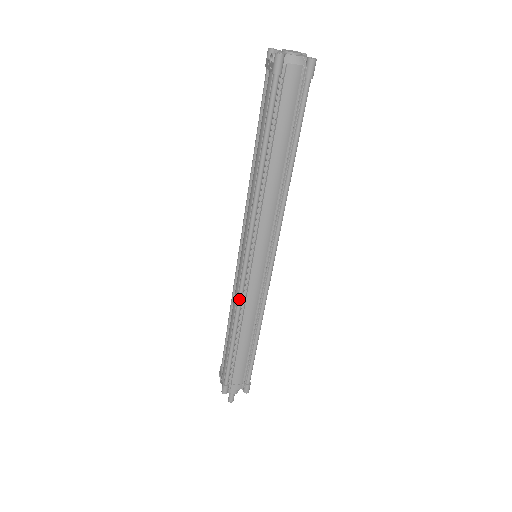
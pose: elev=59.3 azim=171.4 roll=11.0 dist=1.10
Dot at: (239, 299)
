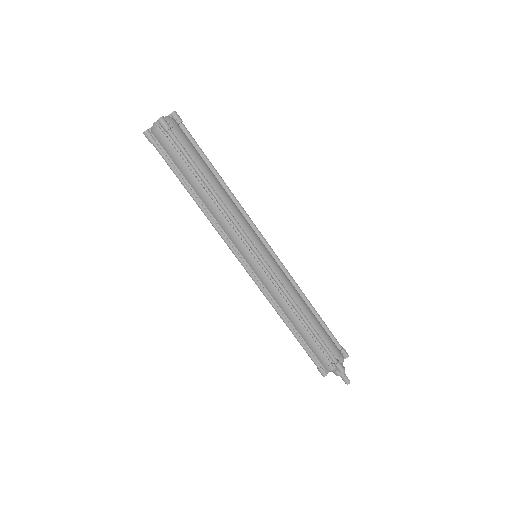
Dot at: (263, 294)
